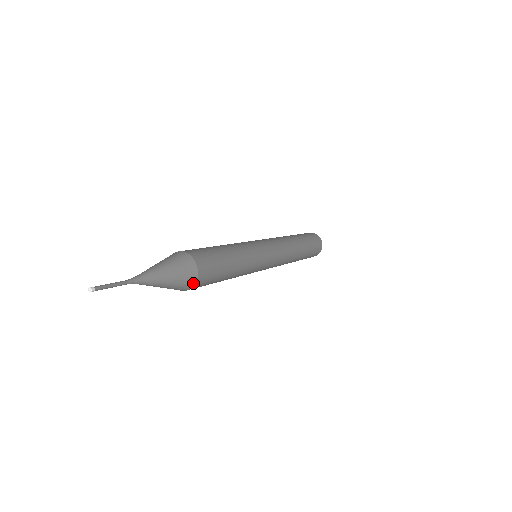
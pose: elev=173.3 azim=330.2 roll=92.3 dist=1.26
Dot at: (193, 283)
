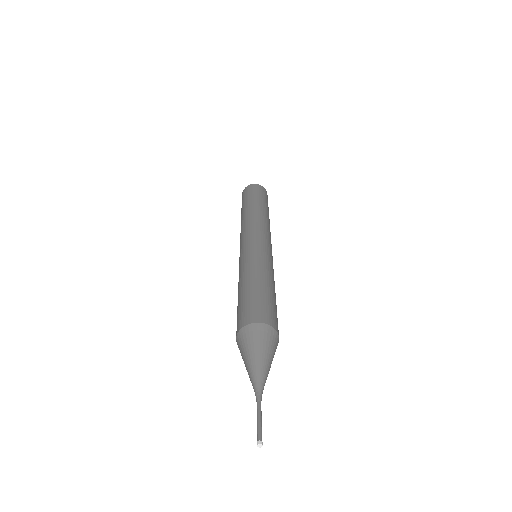
Dot at: (277, 337)
